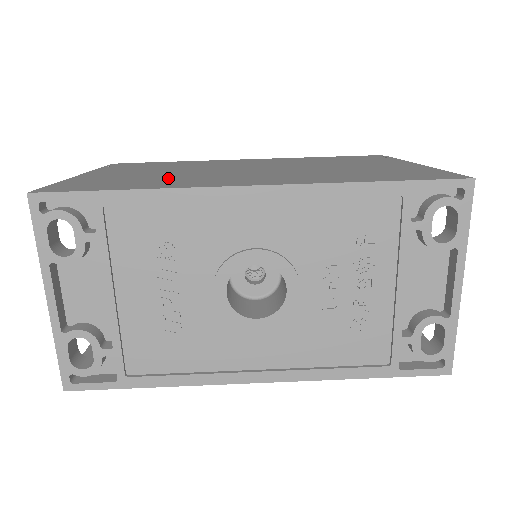
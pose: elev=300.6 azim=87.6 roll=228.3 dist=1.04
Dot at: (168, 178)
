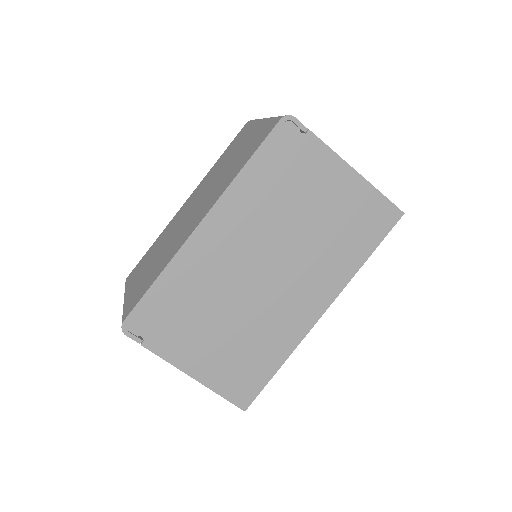
Dot at: (259, 336)
